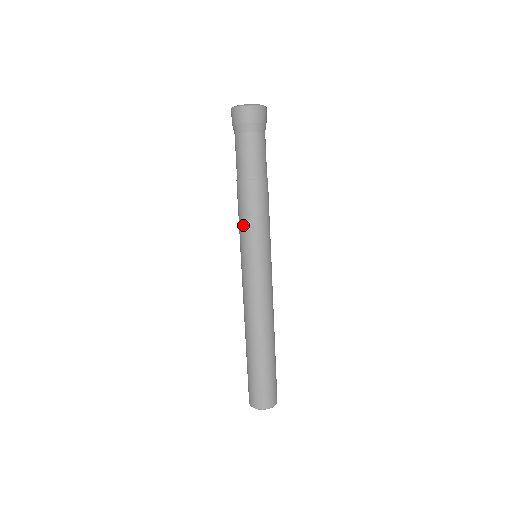
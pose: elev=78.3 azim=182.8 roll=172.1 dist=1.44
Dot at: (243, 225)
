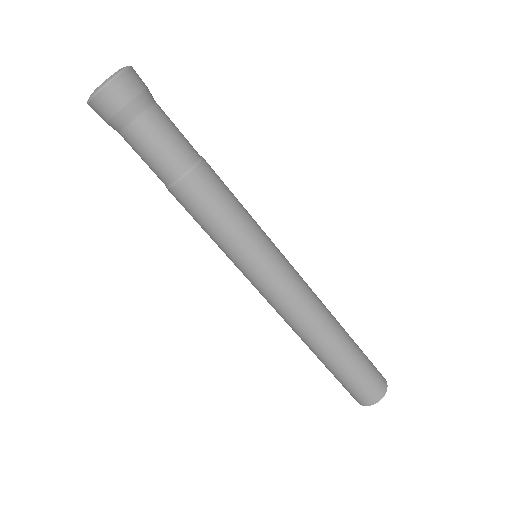
Dot at: occluded
